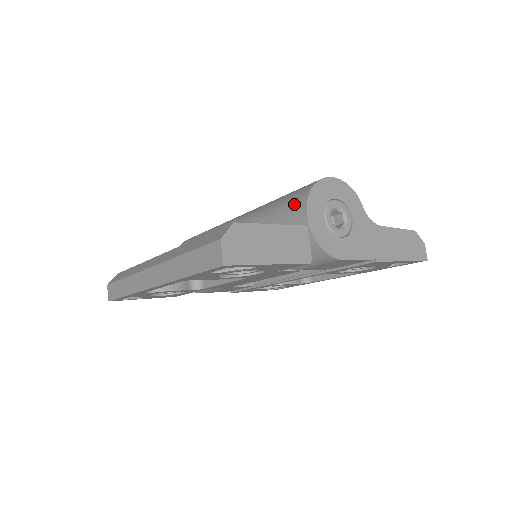
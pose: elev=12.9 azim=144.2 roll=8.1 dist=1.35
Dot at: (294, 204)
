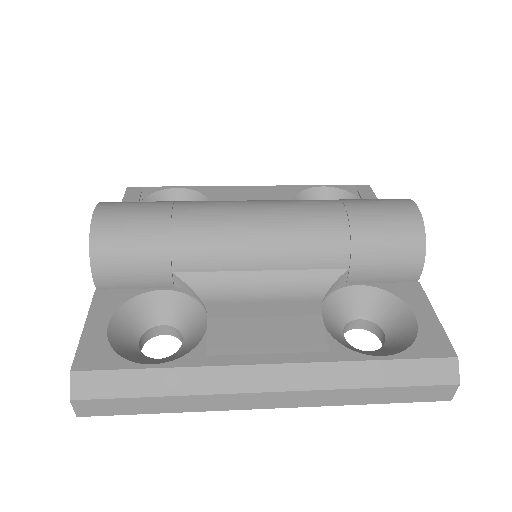
Dot at: (404, 256)
